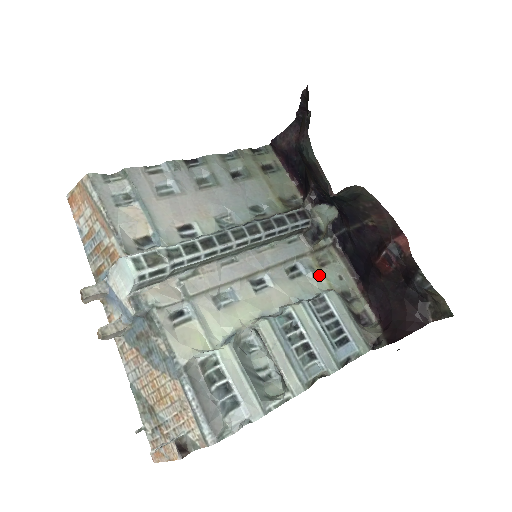
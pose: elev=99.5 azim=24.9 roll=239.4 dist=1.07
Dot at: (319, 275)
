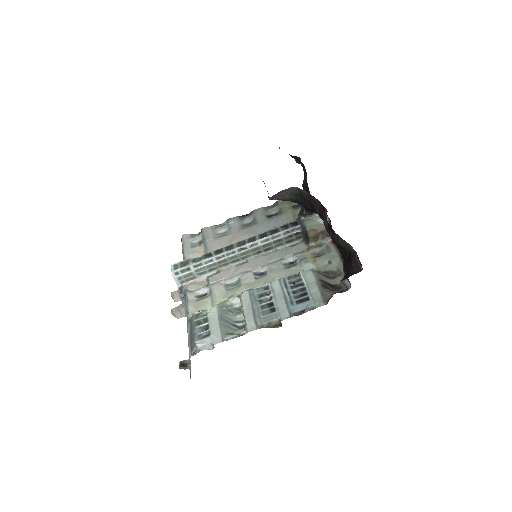
Dot at: (310, 263)
